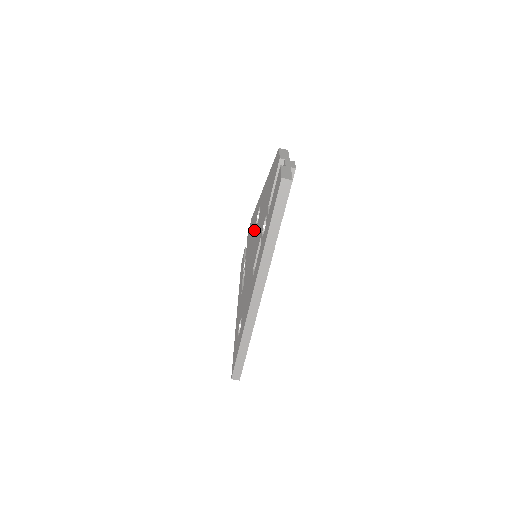
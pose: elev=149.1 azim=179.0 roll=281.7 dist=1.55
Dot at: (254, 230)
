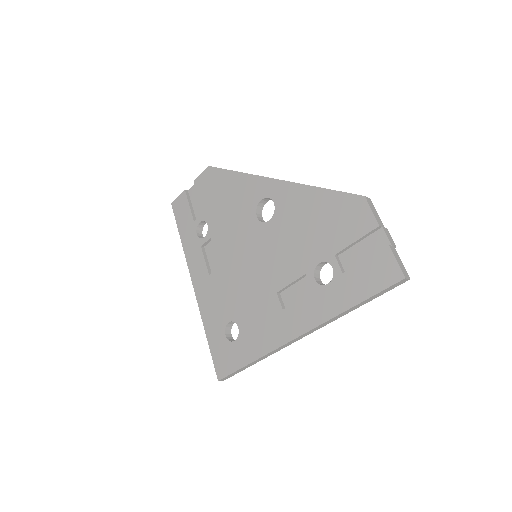
Dot at: (249, 218)
